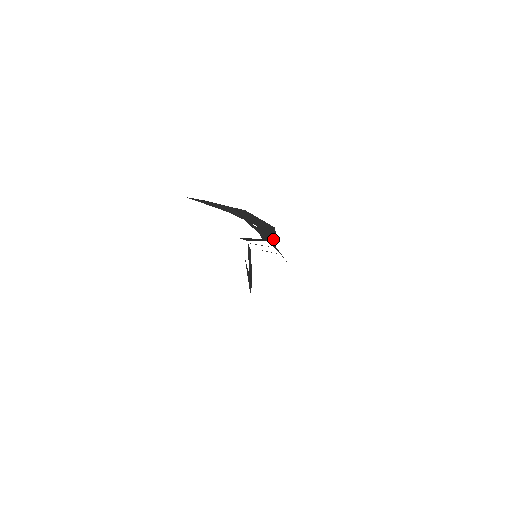
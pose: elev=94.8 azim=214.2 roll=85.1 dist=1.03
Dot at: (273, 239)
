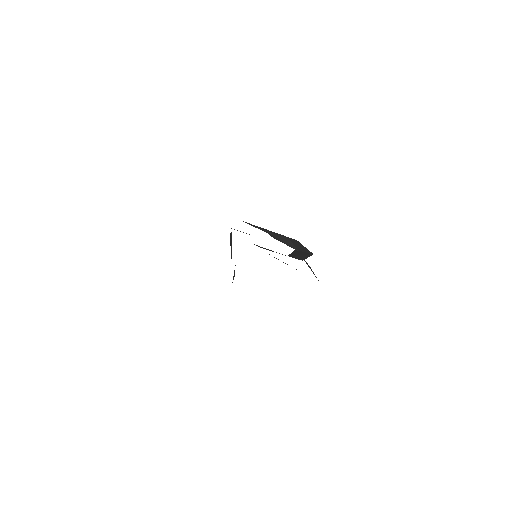
Dot at: (300, 258)
